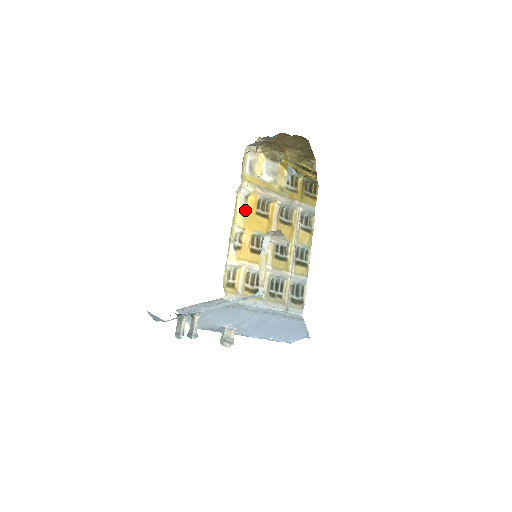
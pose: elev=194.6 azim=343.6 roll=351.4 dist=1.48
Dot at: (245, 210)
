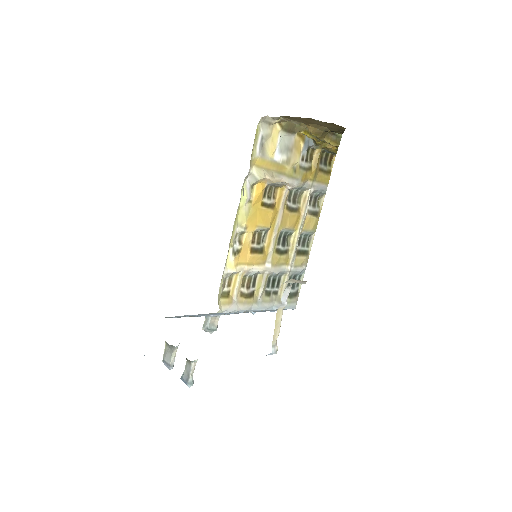
Dot at: (249, 203)
